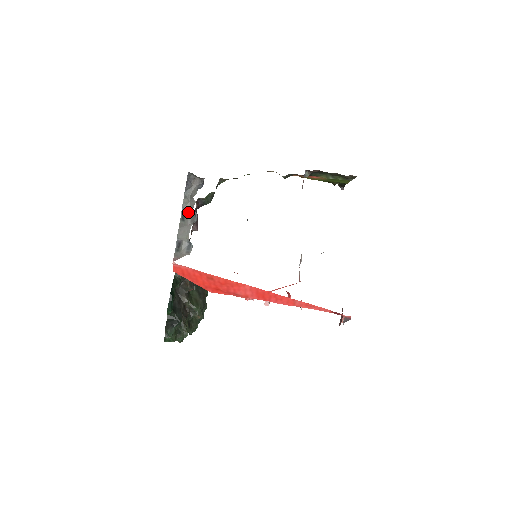
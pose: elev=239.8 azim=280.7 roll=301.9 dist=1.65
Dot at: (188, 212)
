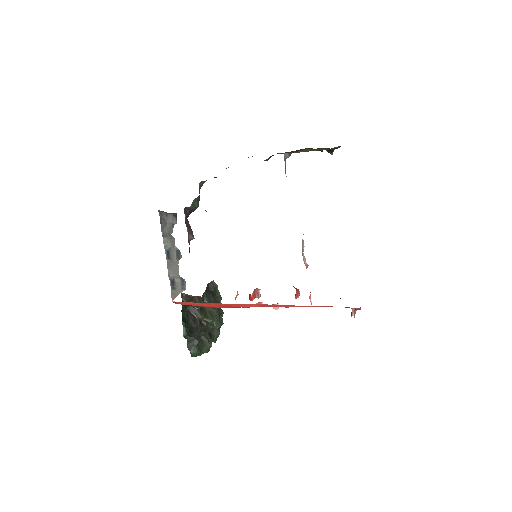
Dot at: (171, 250)
